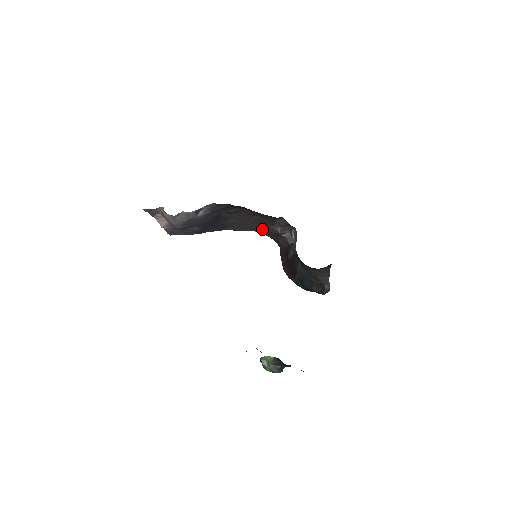
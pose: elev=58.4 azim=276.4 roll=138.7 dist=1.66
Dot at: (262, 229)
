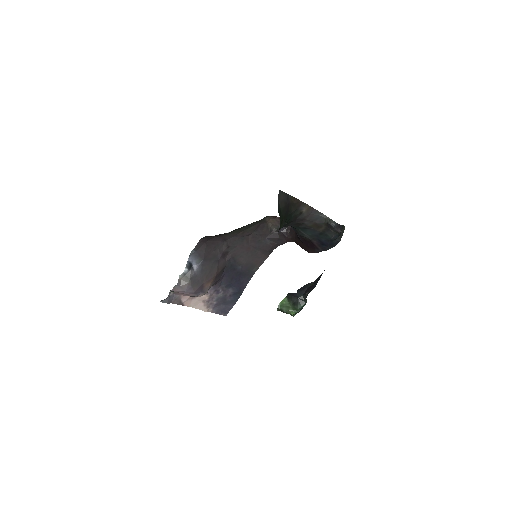
Dot at: (270, 243)
